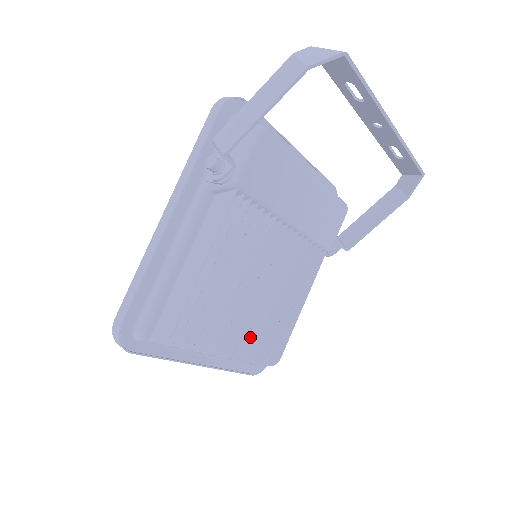
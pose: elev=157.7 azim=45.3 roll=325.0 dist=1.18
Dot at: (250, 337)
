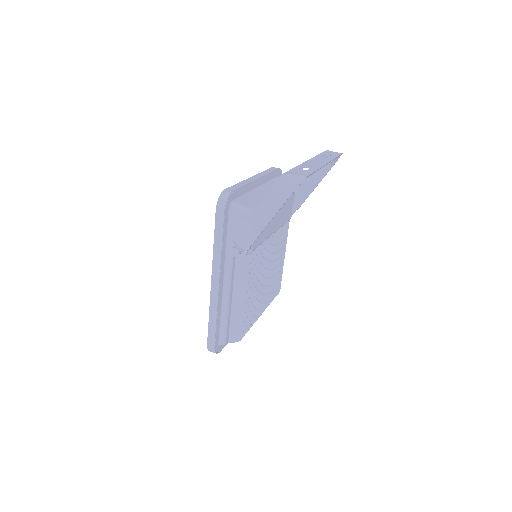
Dot at: (267, 298)
